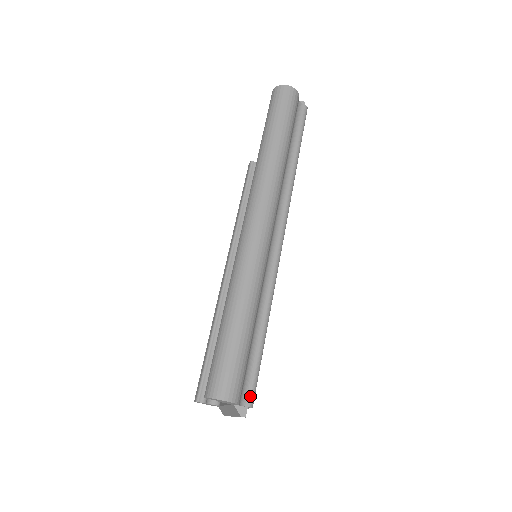
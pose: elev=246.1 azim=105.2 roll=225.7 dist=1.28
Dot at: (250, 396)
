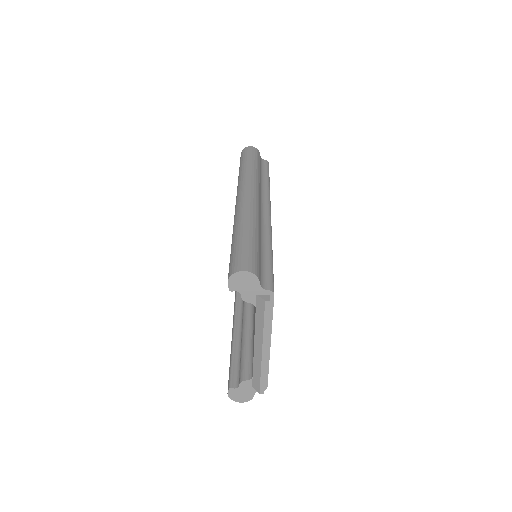
Dot at: (269, 284)
